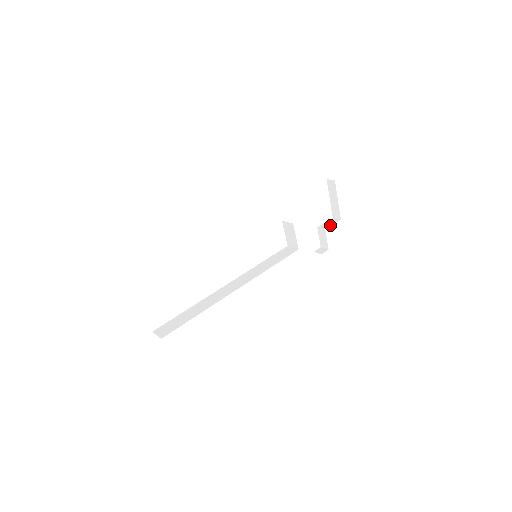
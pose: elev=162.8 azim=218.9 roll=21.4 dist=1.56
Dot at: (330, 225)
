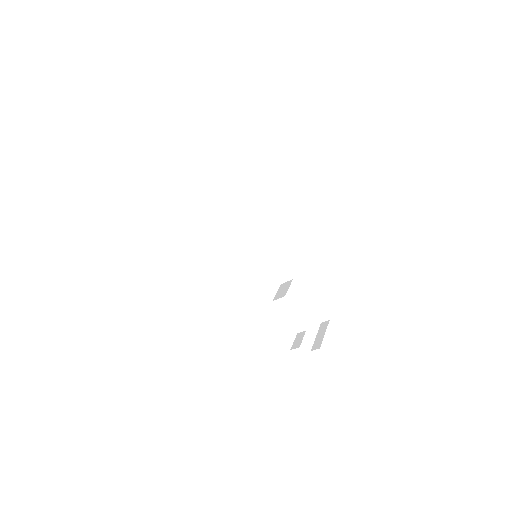
Dot at: occluded
